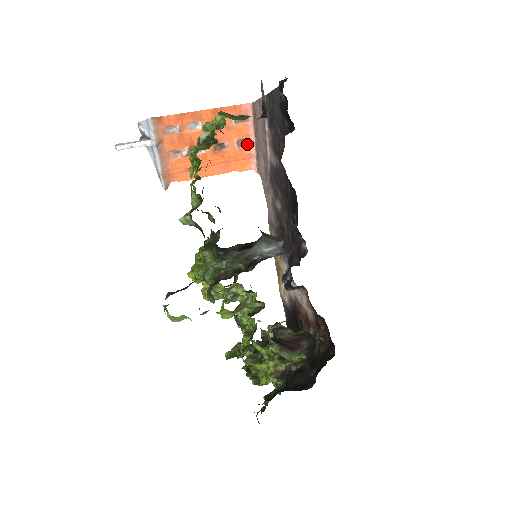
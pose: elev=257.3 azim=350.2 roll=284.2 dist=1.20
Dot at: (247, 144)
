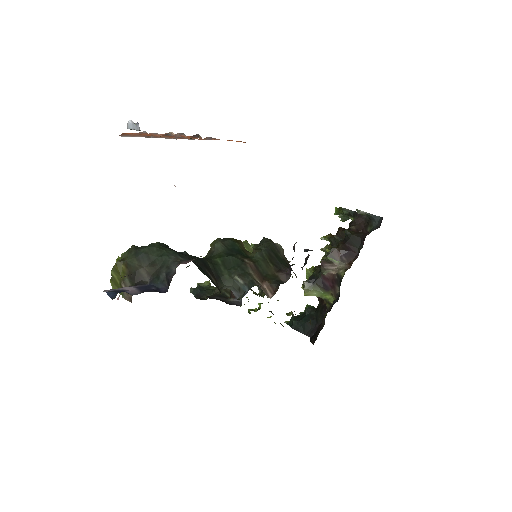
Dot at: occluded
